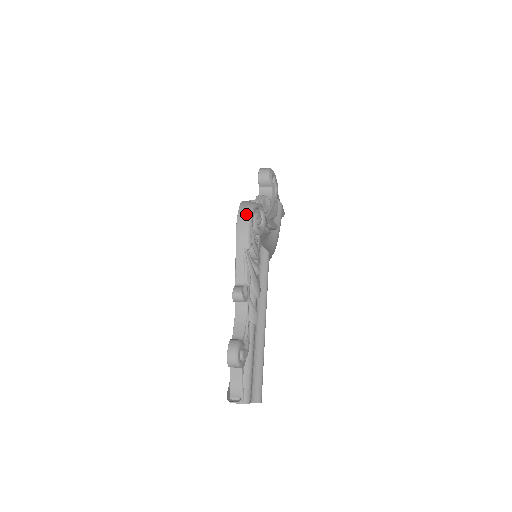
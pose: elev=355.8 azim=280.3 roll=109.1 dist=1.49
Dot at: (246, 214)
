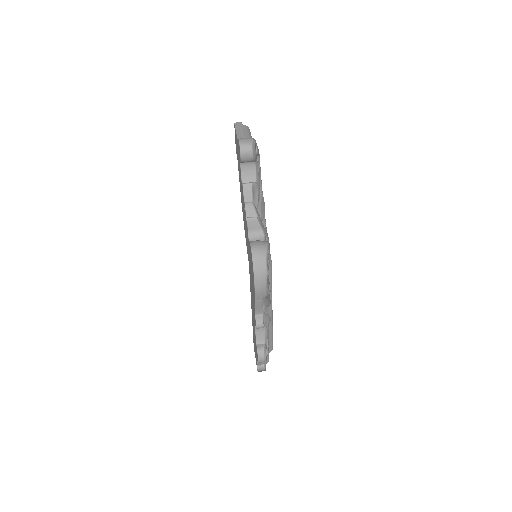
Dot at: (262, 275)
